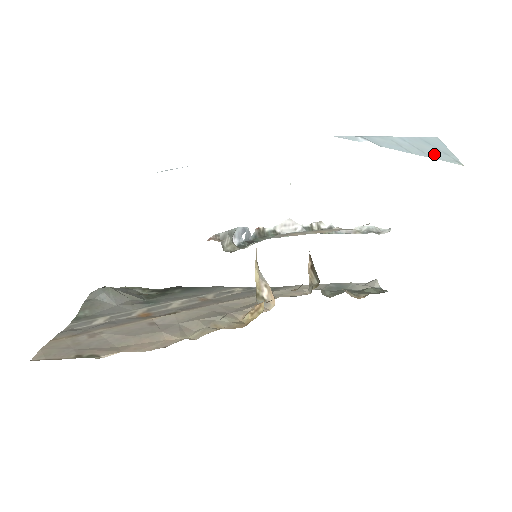
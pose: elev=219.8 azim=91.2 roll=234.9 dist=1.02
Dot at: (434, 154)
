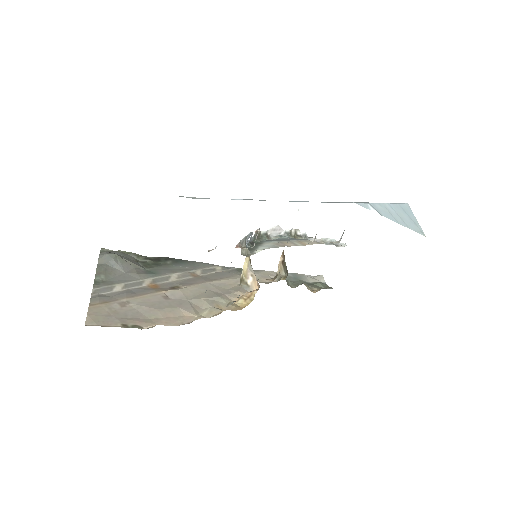
Dot at: (410, 224)
